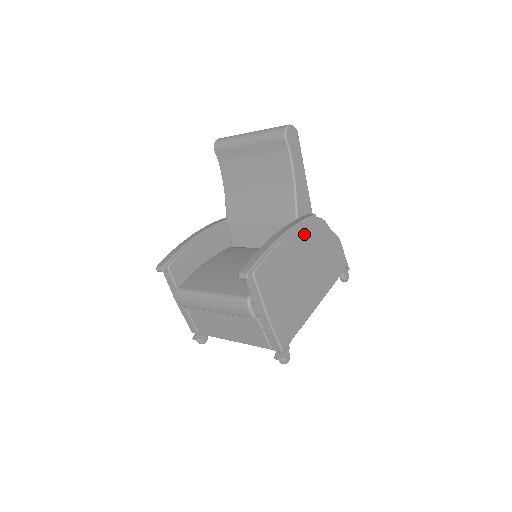
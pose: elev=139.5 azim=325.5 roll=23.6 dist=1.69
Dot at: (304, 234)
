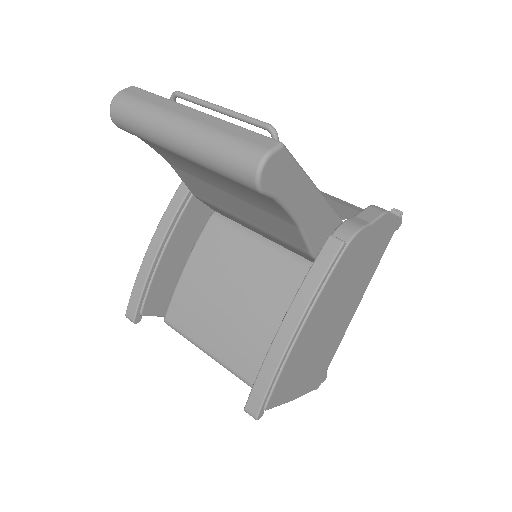
Dot at: (328, 289)
